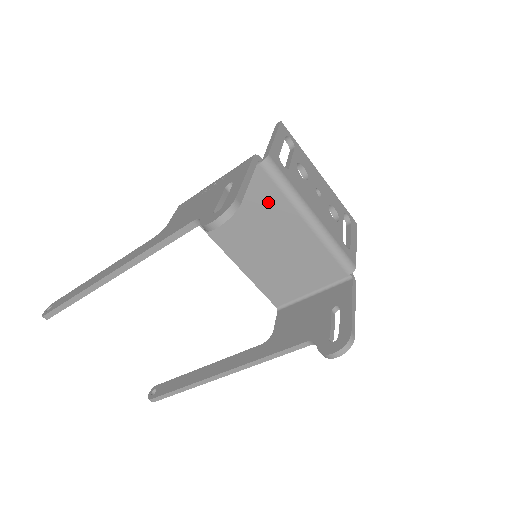
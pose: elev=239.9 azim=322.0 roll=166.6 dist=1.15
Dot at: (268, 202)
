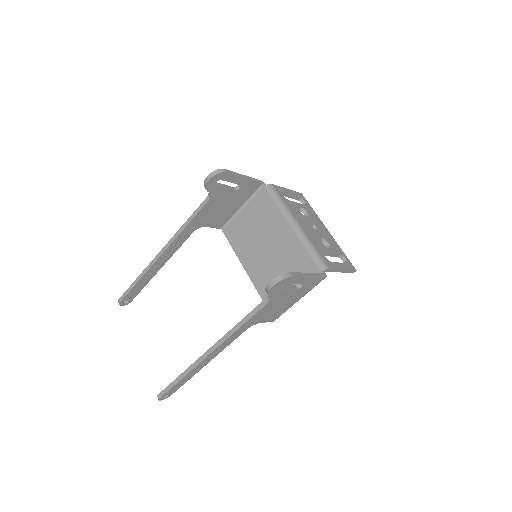
Dot at: (268, 214)
